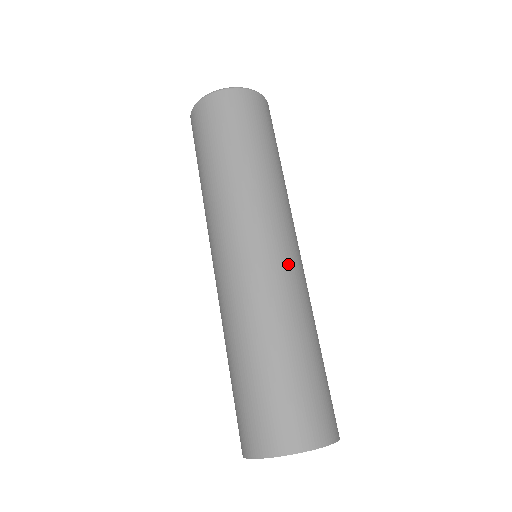
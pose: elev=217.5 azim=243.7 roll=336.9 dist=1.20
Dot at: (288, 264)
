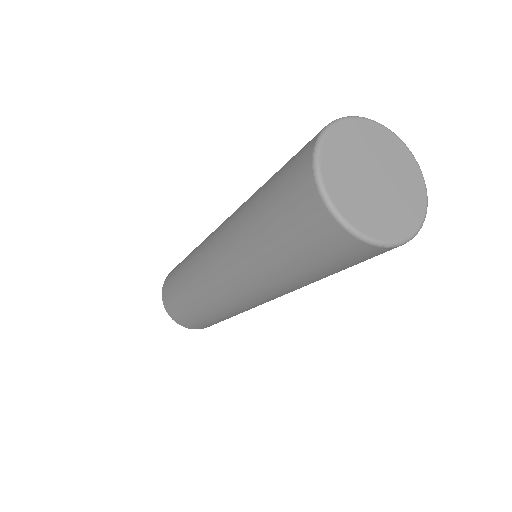
Dot at: occluded
